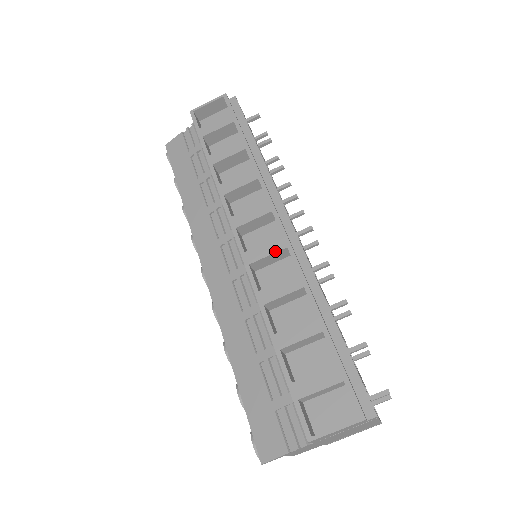
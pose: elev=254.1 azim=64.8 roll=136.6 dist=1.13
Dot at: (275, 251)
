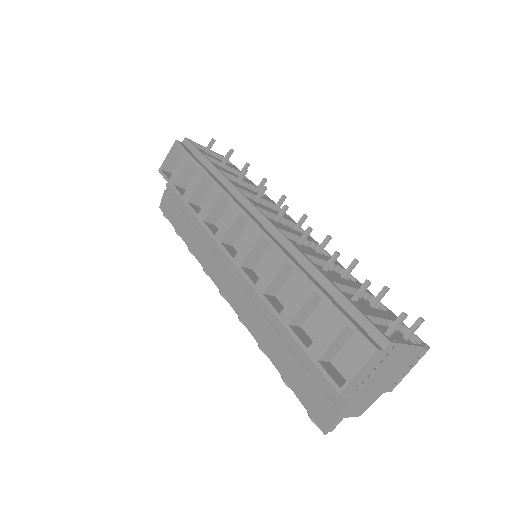
Dot at: (254, 244)
